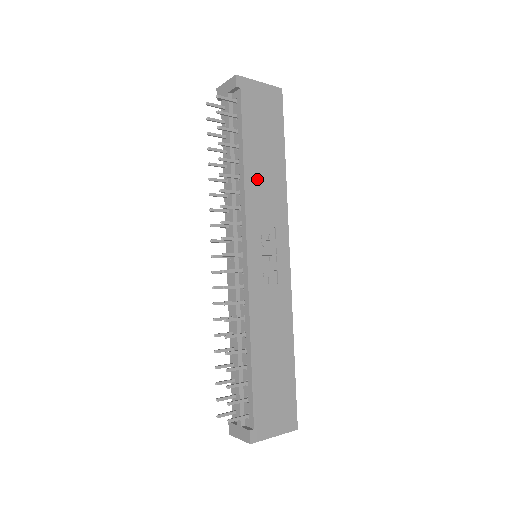
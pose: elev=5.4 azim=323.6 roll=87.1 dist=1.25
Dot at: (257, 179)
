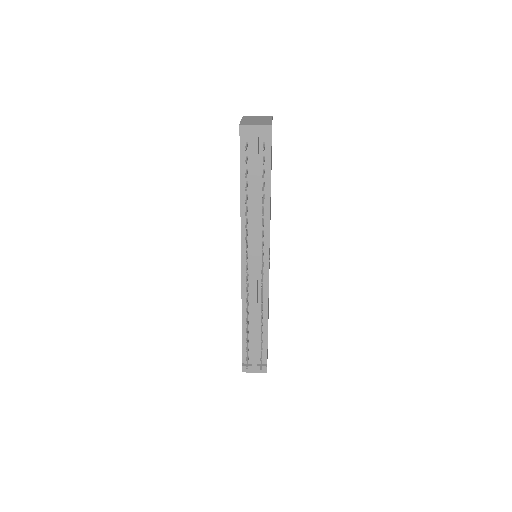
Dot at: (270, 205)
